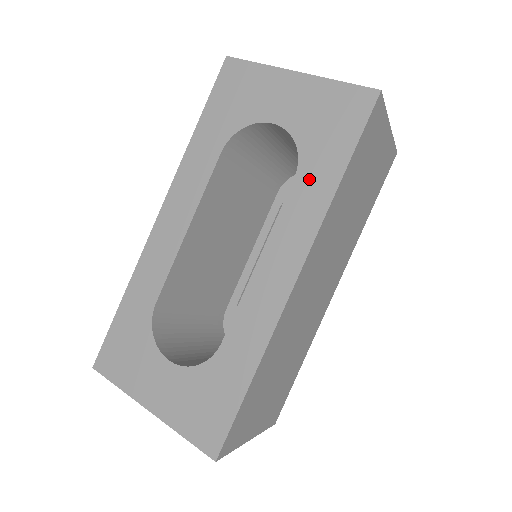
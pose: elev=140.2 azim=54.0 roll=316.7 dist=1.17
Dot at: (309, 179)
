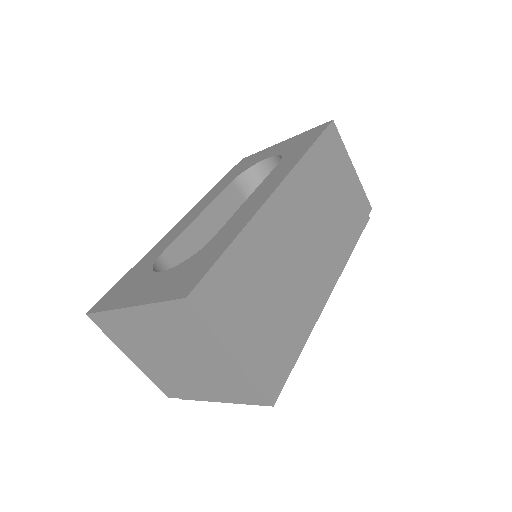
Dot at: (289, 158)
